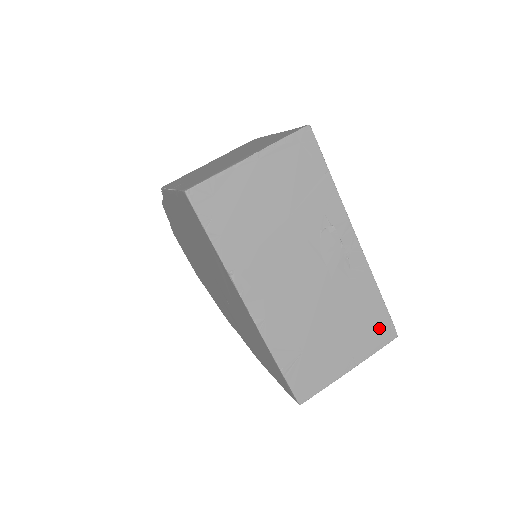
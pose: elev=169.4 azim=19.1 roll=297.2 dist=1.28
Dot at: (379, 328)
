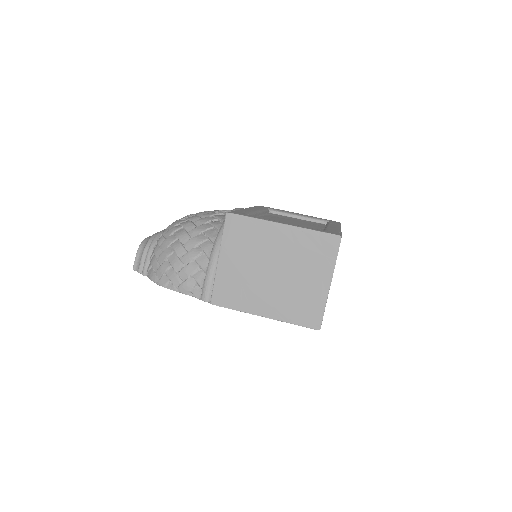
Dot at: occluded
